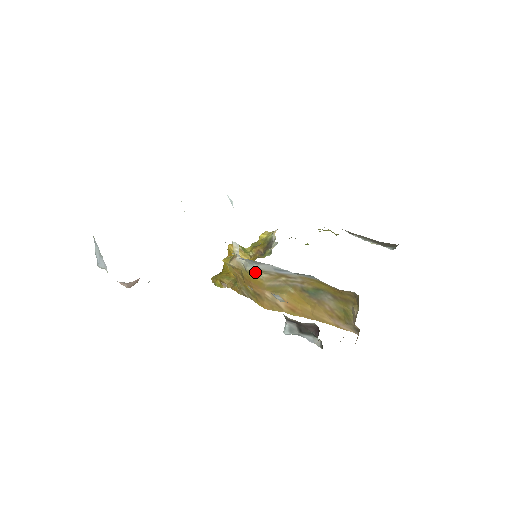
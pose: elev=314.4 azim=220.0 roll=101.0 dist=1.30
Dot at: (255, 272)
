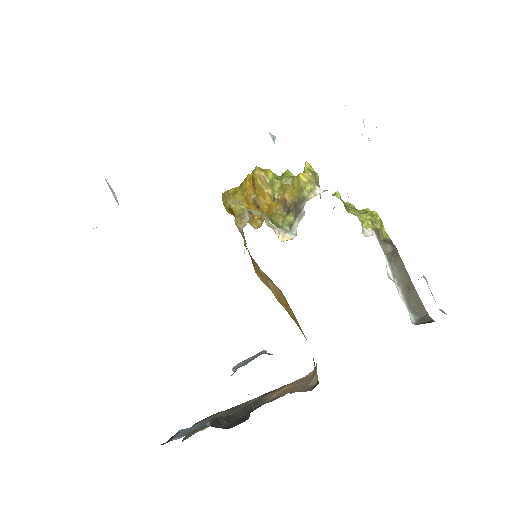
Dot at: occluded
